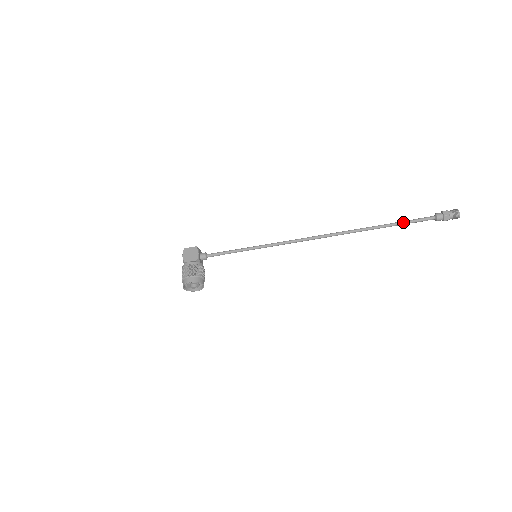
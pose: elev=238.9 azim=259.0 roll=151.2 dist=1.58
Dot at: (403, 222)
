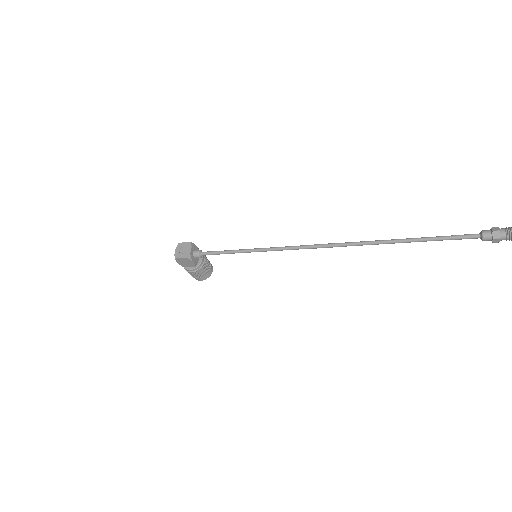
Dot at: occluded
